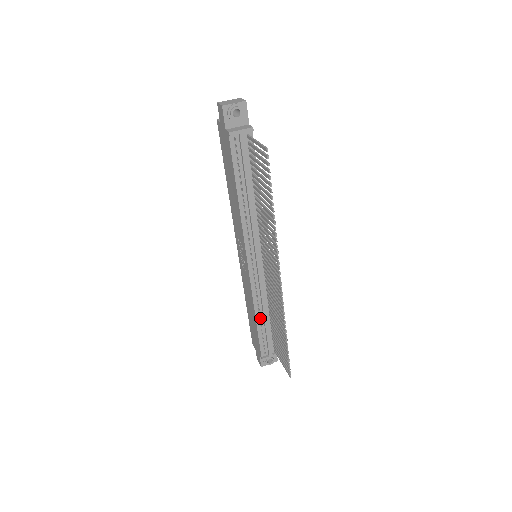
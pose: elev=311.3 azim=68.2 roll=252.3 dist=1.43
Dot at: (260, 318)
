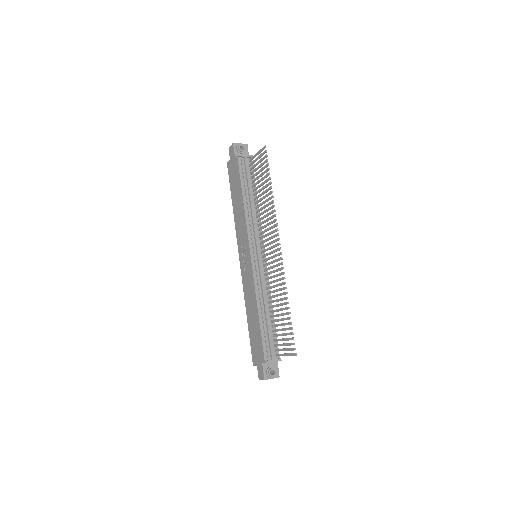
Dot at: (262, 314)
